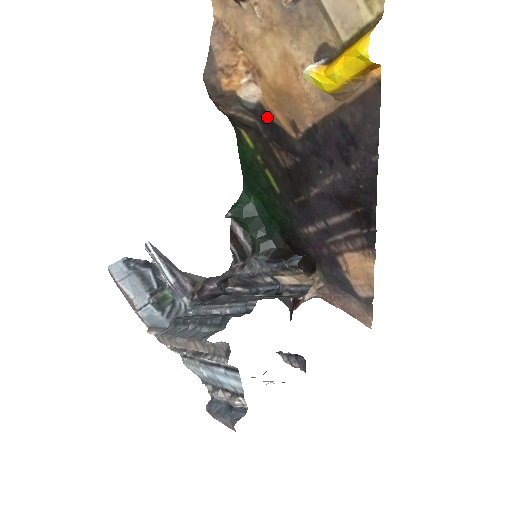
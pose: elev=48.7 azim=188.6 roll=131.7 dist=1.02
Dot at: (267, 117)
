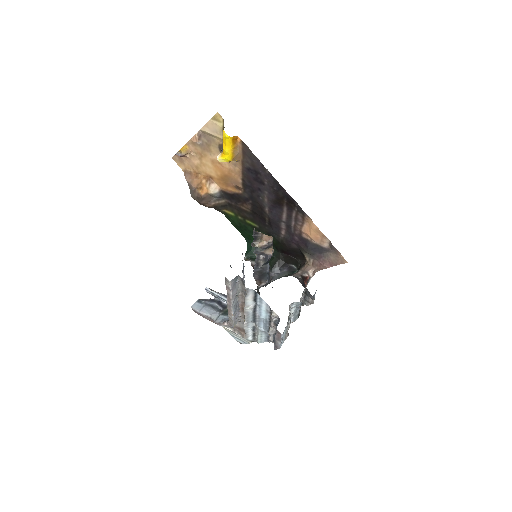
Dot at: (227, 194)
